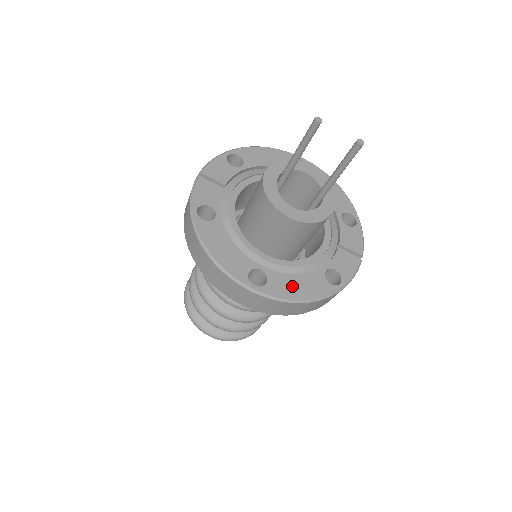
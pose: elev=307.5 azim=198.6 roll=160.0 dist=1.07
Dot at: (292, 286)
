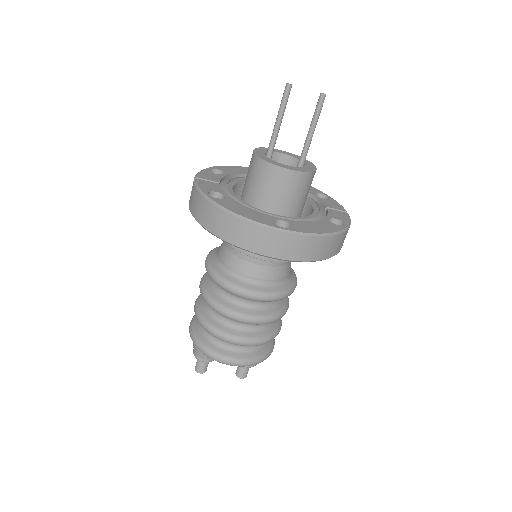
Dot at: (312, 227)
